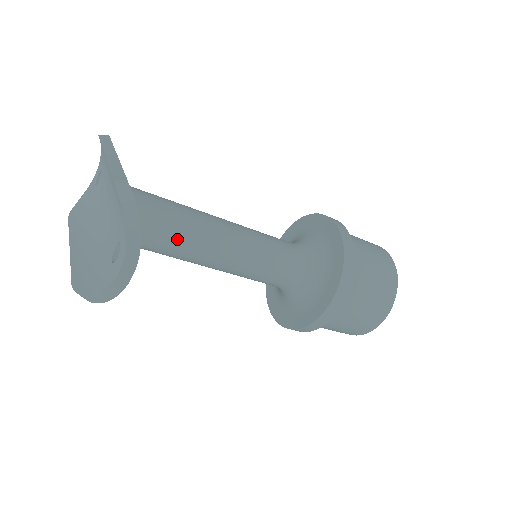
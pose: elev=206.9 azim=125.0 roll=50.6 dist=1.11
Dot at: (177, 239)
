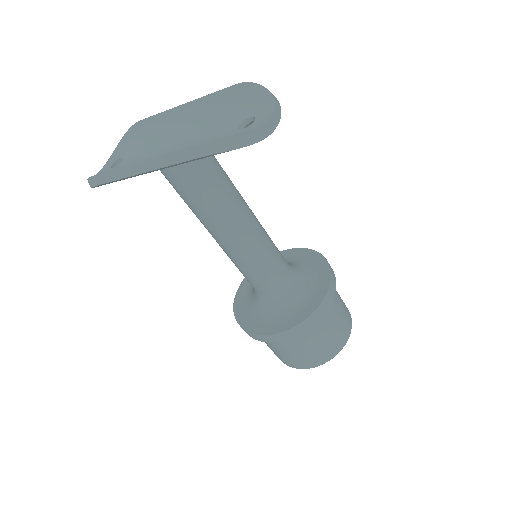
Dot at: (229, 189)
